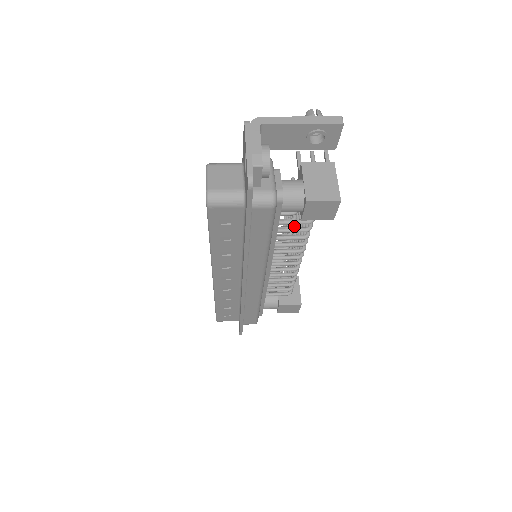
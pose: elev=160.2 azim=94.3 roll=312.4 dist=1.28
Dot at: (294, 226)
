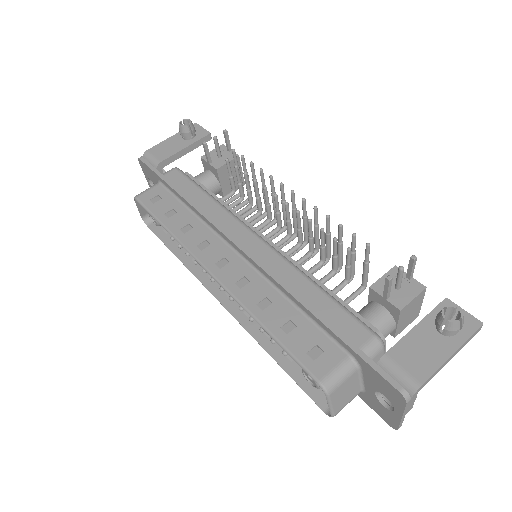
Dot at: (325, 260)
